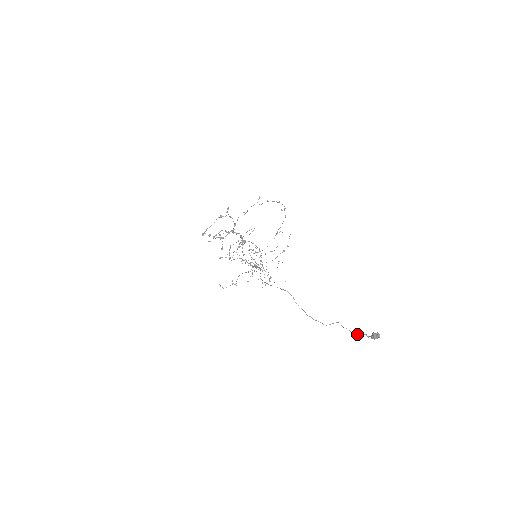
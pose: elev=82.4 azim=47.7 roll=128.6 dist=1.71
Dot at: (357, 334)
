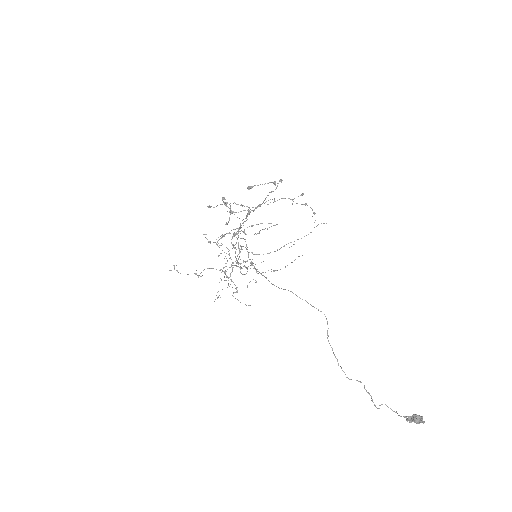
Dot at: occluded
